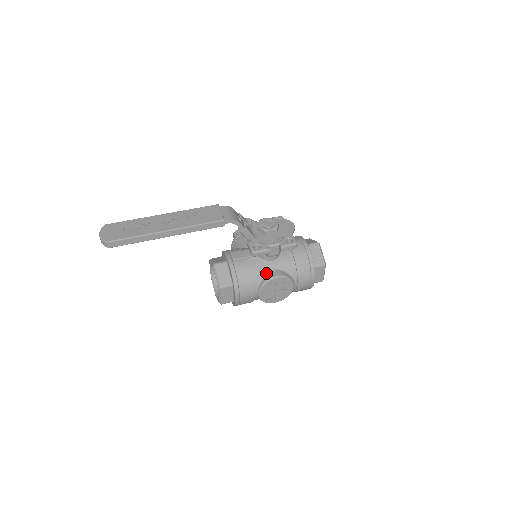
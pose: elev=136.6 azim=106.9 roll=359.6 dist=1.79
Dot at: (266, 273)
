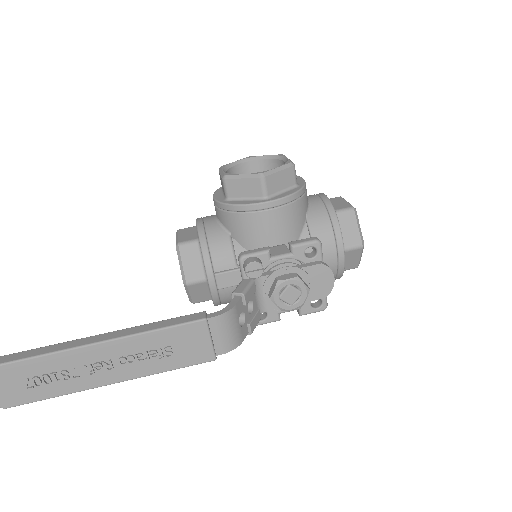
Dot at: occluded
